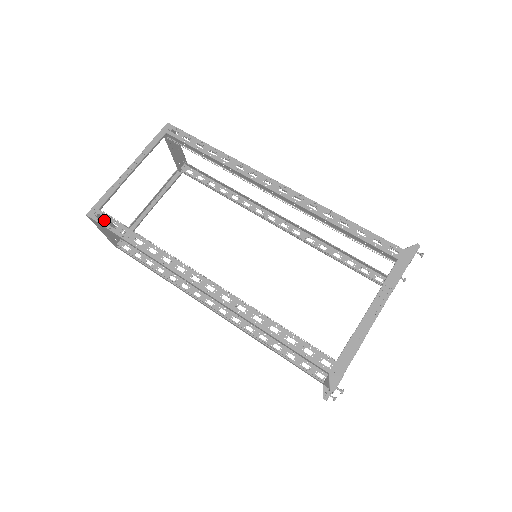
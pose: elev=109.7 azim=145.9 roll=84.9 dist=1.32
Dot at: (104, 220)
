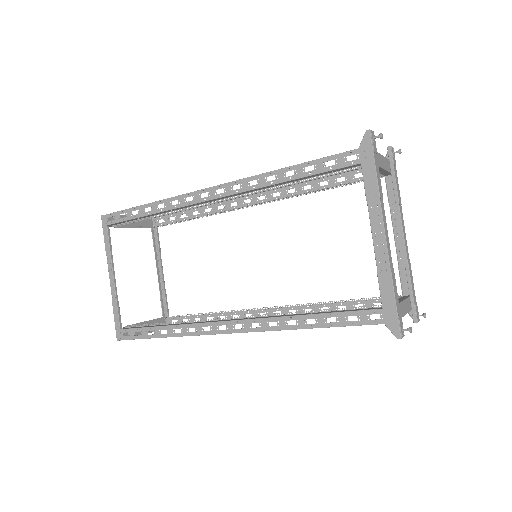
Dot at: (130, 335)
